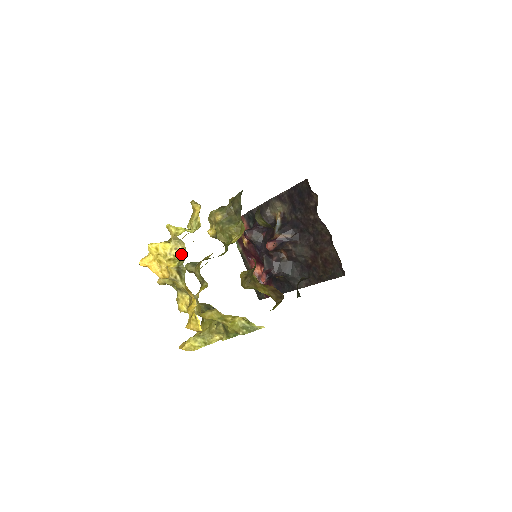
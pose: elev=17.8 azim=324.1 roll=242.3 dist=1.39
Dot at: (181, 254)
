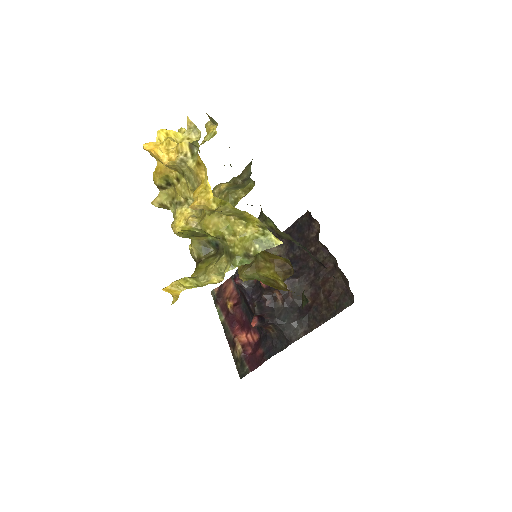
Dot at: occluded
